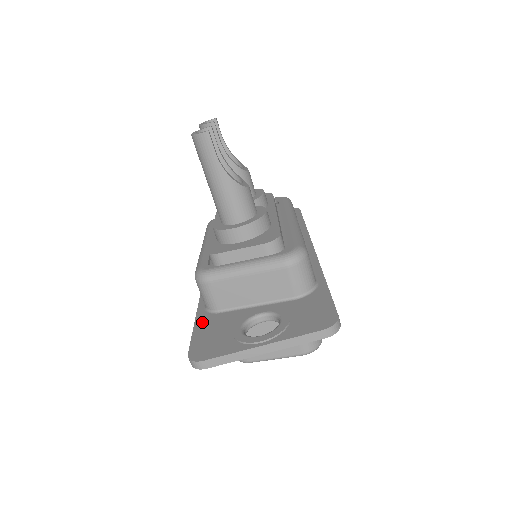
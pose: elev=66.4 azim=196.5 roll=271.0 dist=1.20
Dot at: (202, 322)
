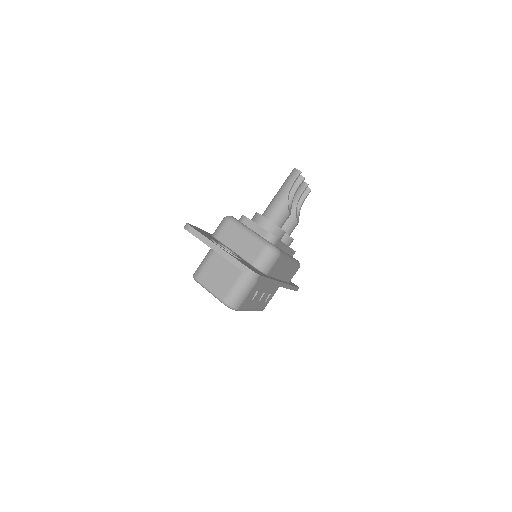
Dot at: (205, 232)
